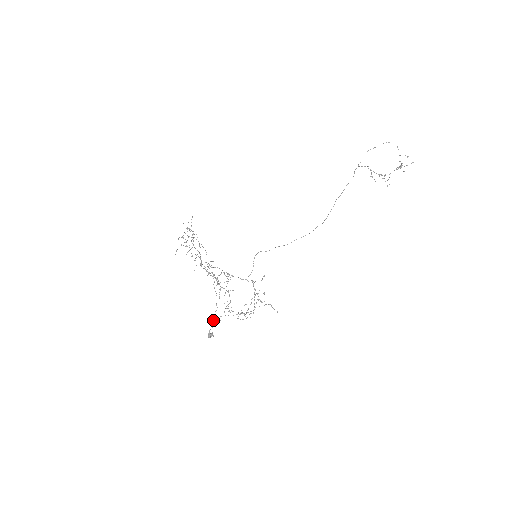
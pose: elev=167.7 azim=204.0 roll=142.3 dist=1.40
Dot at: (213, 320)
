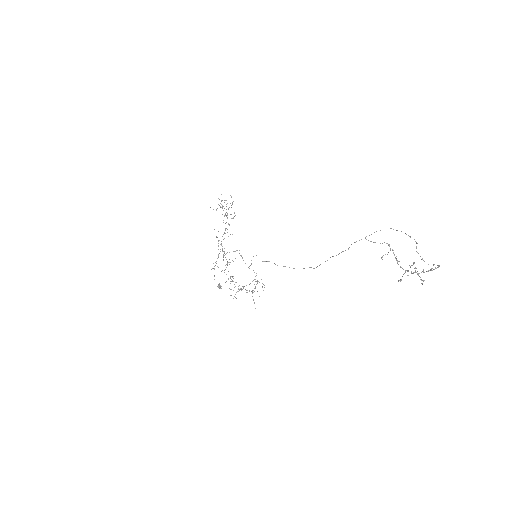
Dot at: occluded
